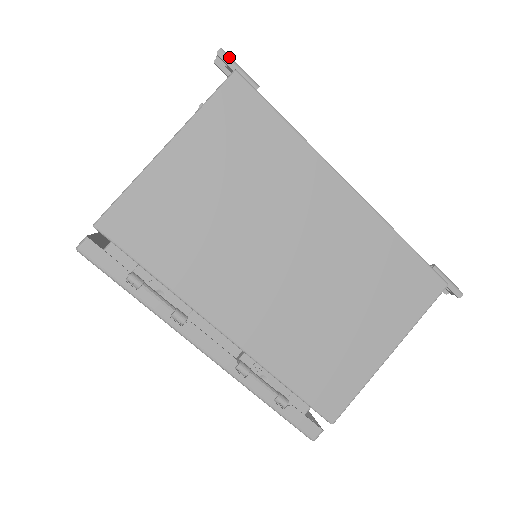
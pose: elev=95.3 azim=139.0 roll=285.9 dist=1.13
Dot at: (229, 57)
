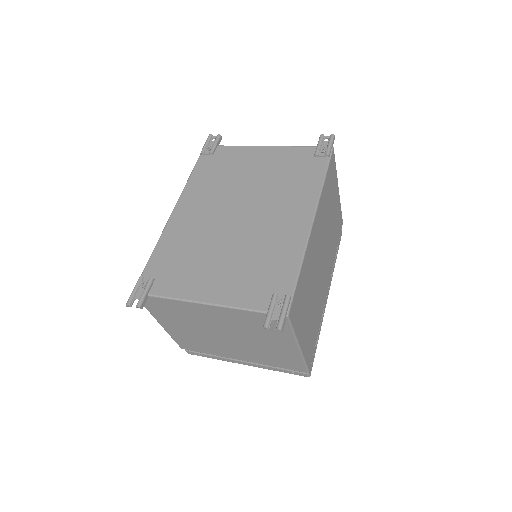
Dot at: (283, 323)
